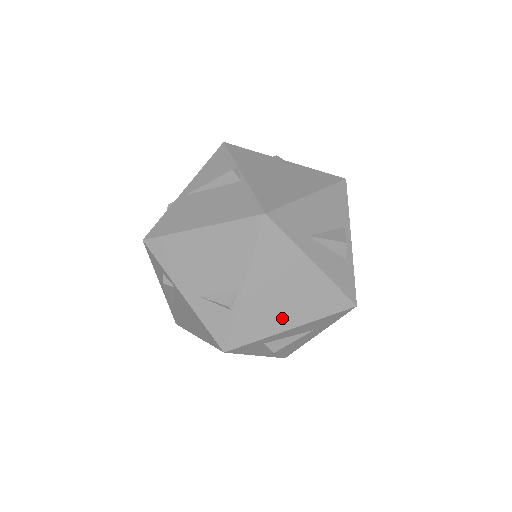
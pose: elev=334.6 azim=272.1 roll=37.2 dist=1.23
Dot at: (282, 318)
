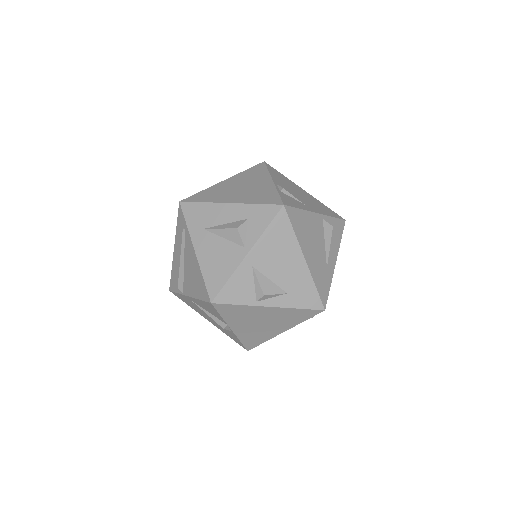
Dot at: occluded
